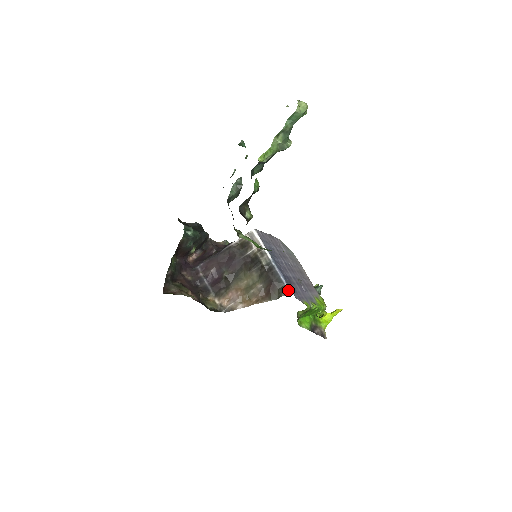
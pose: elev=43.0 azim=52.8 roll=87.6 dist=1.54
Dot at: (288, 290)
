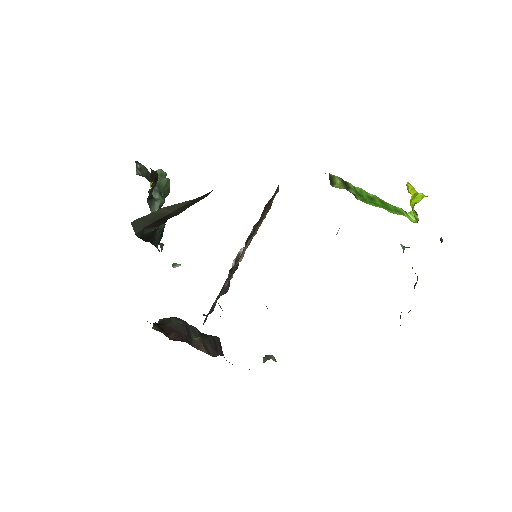
Dot at: occluded
